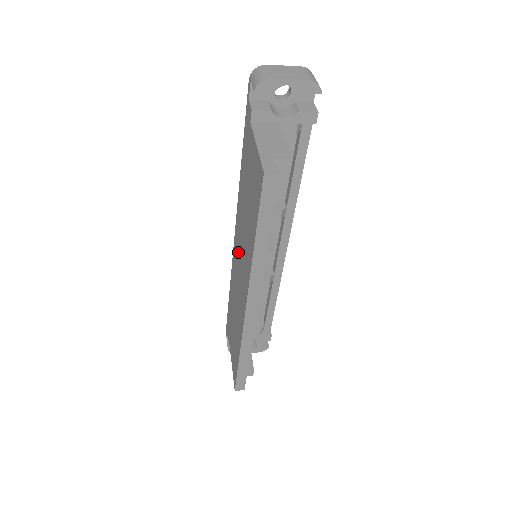
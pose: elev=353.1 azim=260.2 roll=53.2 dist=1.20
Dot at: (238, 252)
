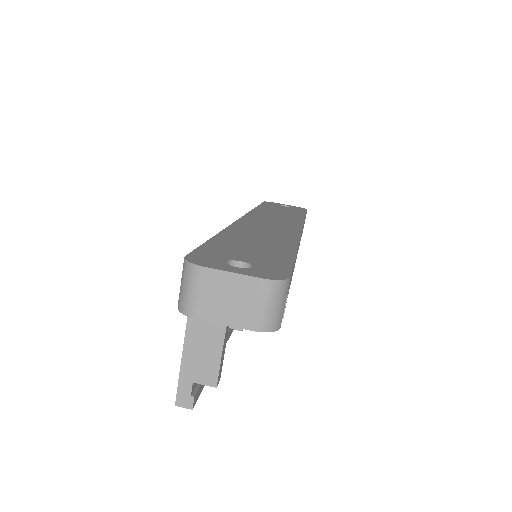
Dot at: occluded
